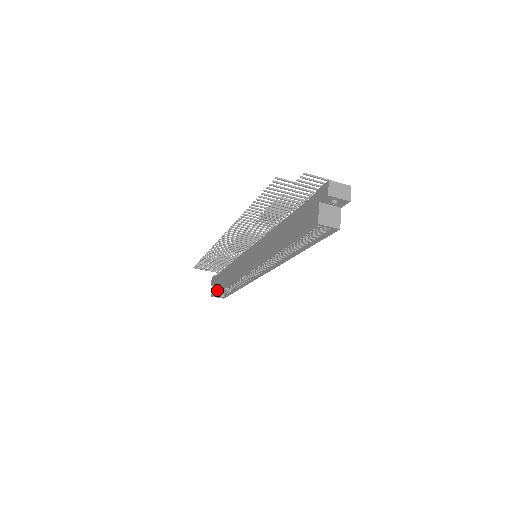
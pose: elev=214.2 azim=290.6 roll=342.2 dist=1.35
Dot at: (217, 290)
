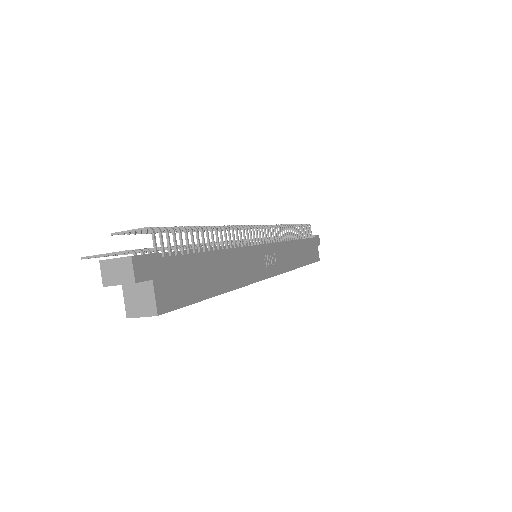
Dot at: occluded
